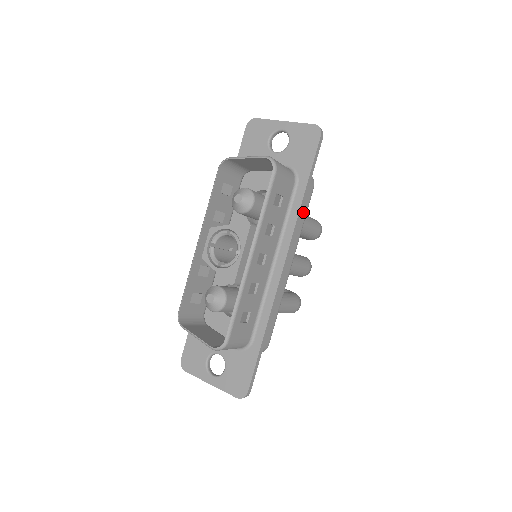
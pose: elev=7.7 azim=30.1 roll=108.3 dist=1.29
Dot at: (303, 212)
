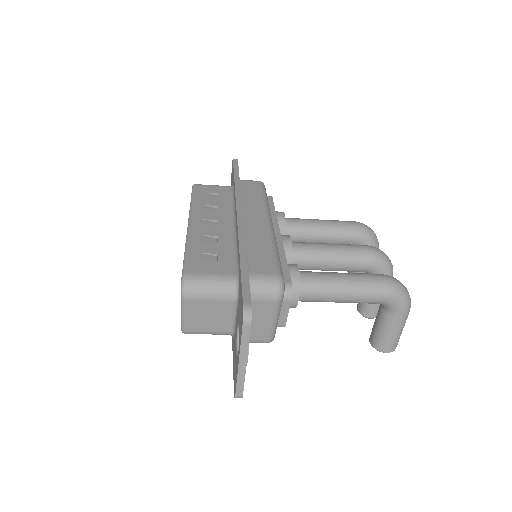
Dot at: (256, 193)
